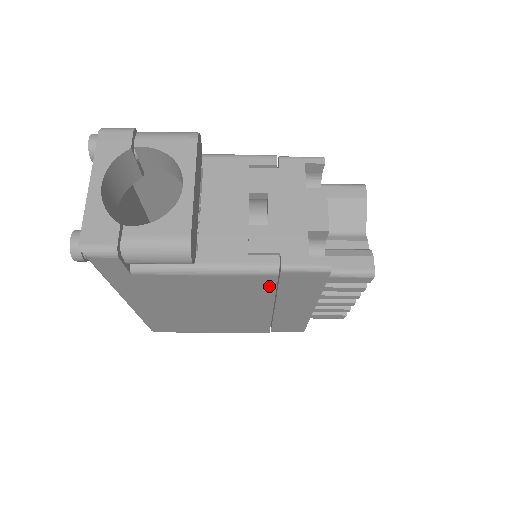
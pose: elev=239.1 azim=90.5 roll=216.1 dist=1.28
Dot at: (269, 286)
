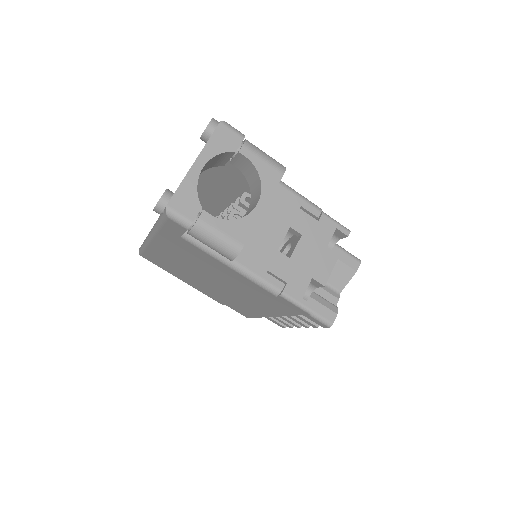
Dot at: (262, 295)
